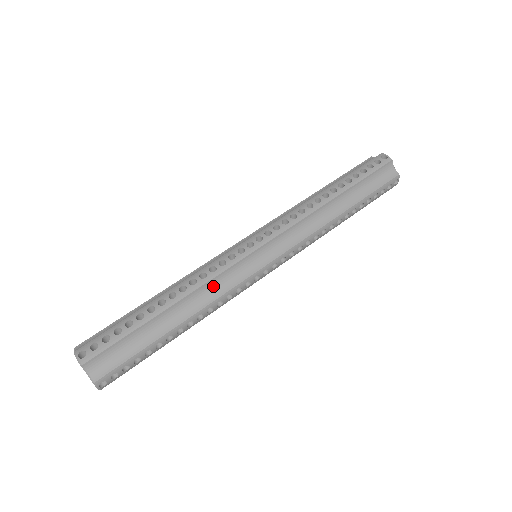
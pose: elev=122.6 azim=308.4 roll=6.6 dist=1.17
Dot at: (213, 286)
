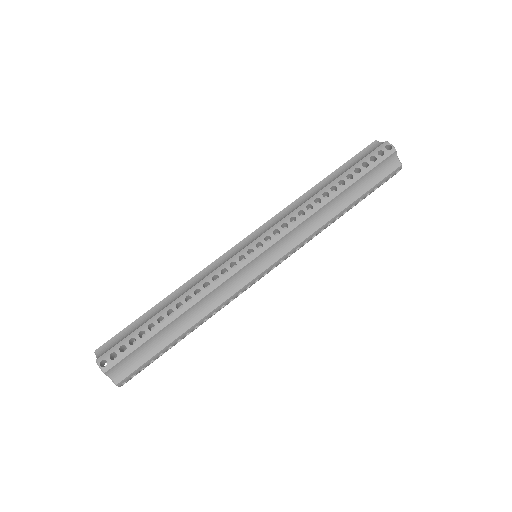
Dot at: (216, 294)
